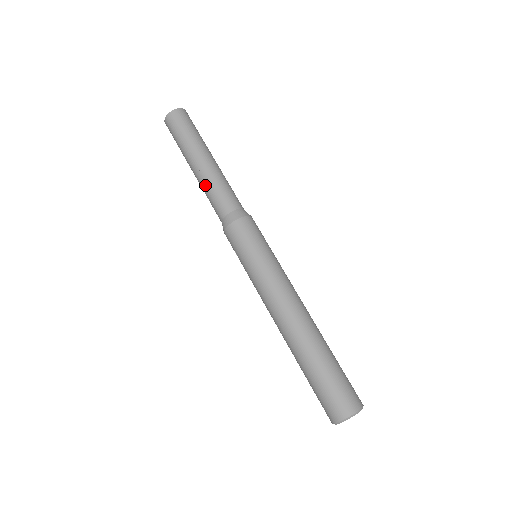
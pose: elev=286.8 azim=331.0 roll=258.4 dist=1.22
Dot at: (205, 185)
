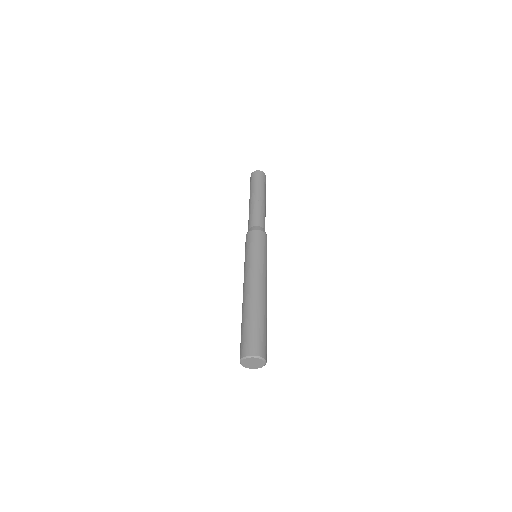
Dot at: occluded
